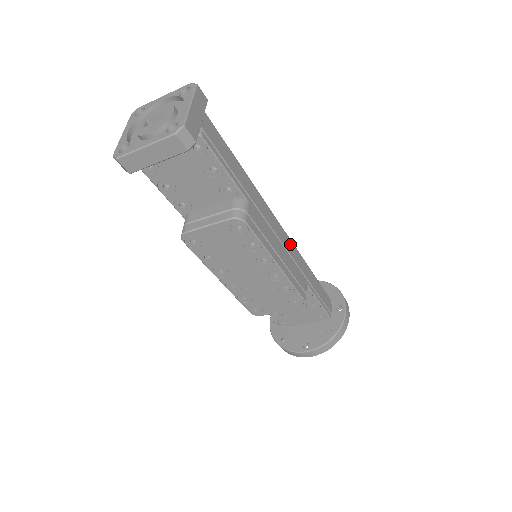
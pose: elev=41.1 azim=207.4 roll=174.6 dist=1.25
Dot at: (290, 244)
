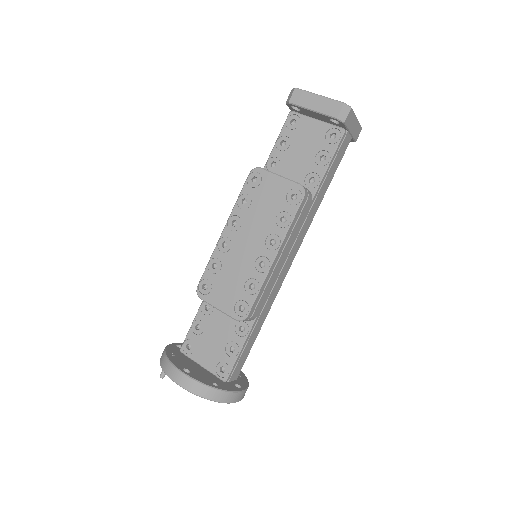
Dot at: (282, 279)
